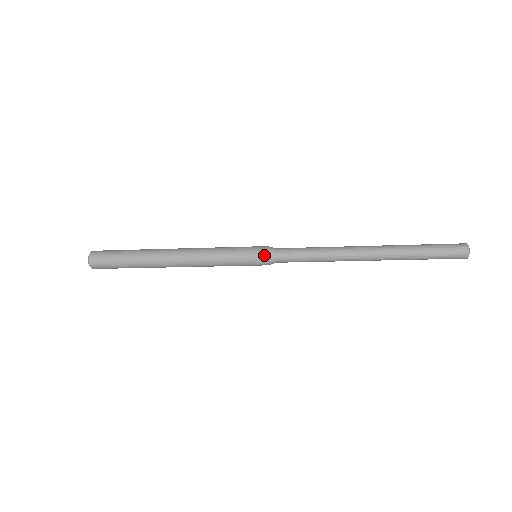
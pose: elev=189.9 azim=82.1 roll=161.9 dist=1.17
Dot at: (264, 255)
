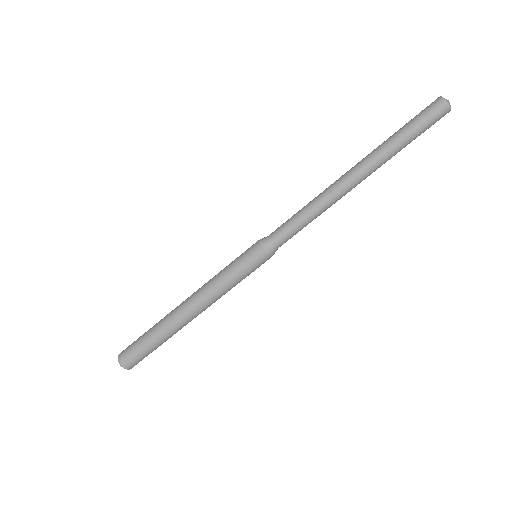
Dot at: (261, 250)
